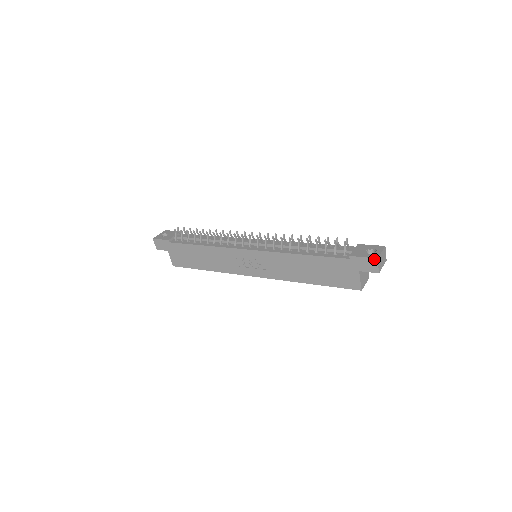
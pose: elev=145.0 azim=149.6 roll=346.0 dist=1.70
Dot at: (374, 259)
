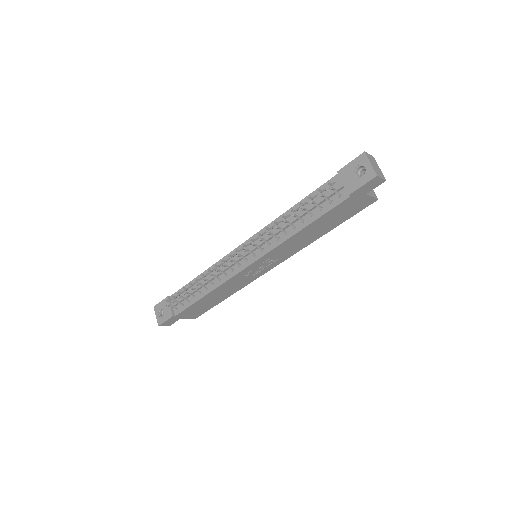
Dot at: (374, 179)
